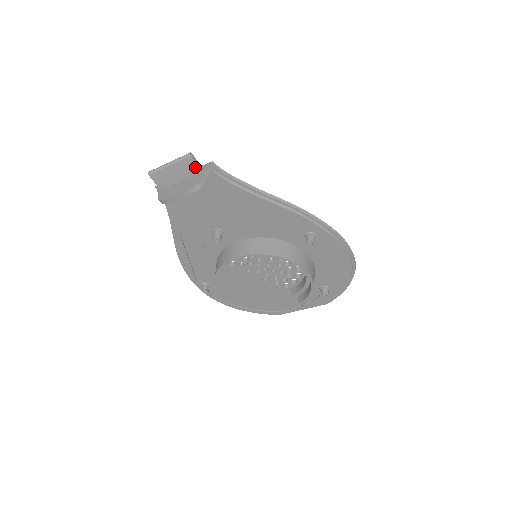
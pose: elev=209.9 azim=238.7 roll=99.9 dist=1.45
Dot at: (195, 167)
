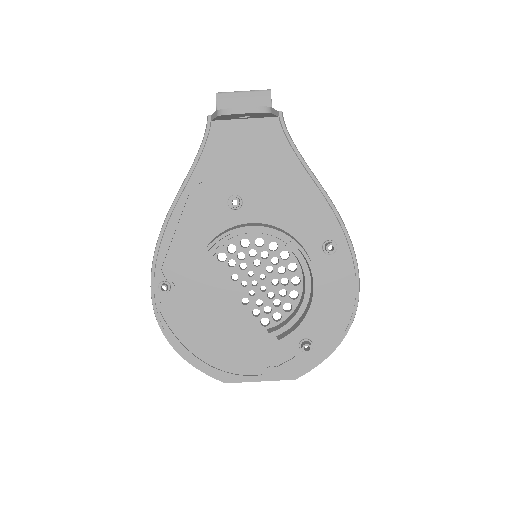
Dot at: (269, 103)
